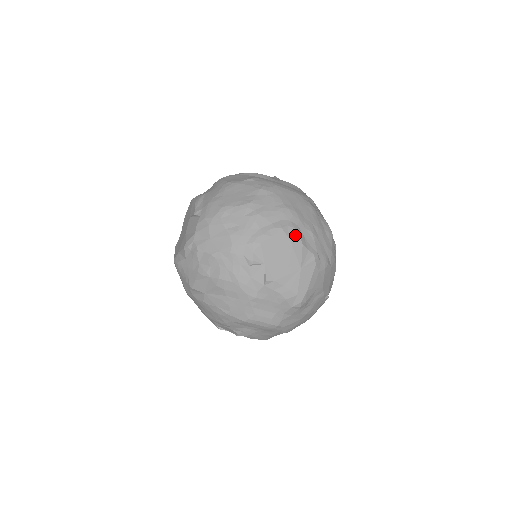
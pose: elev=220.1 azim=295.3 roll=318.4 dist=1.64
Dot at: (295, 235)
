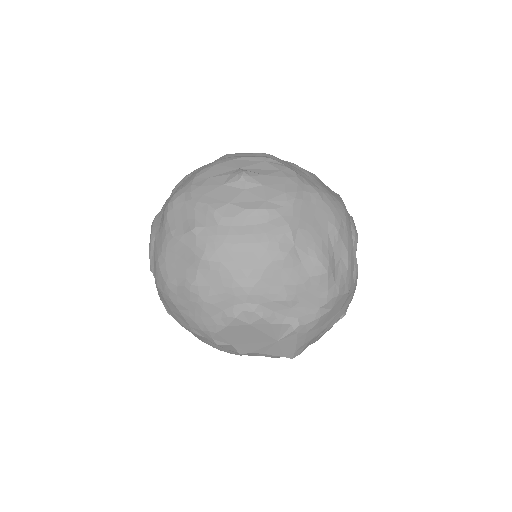
Dot at: (256, 319)
